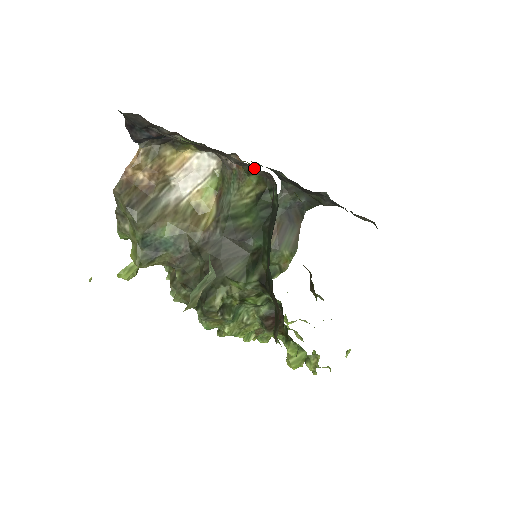
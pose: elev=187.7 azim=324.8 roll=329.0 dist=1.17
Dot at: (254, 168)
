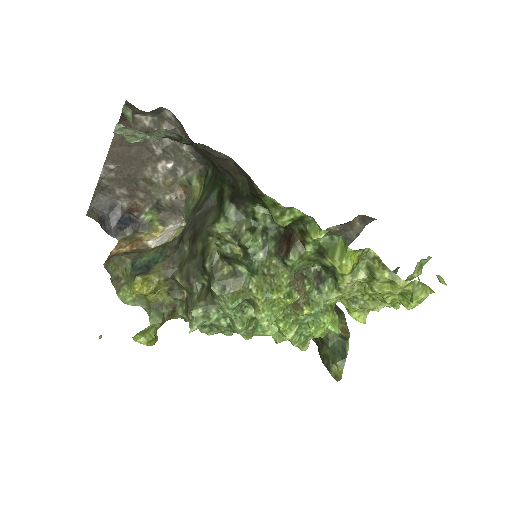
Dot at: (169, 140)
